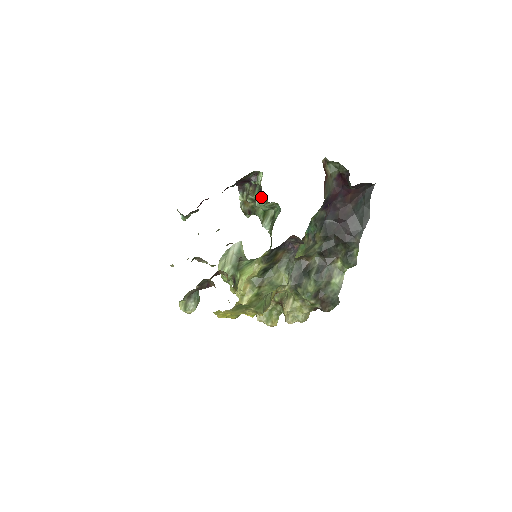
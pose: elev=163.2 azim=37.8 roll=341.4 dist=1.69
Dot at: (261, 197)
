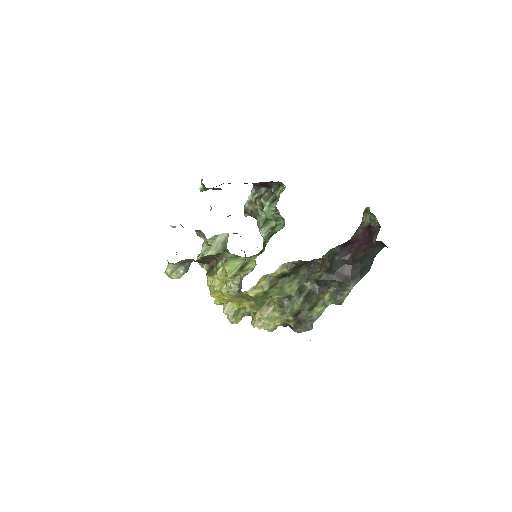
Dot at: occluded
